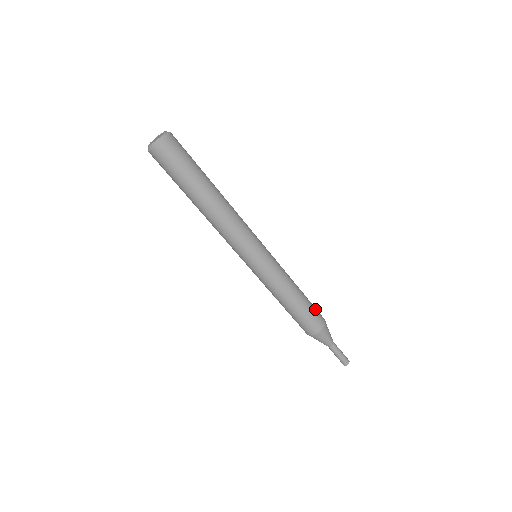
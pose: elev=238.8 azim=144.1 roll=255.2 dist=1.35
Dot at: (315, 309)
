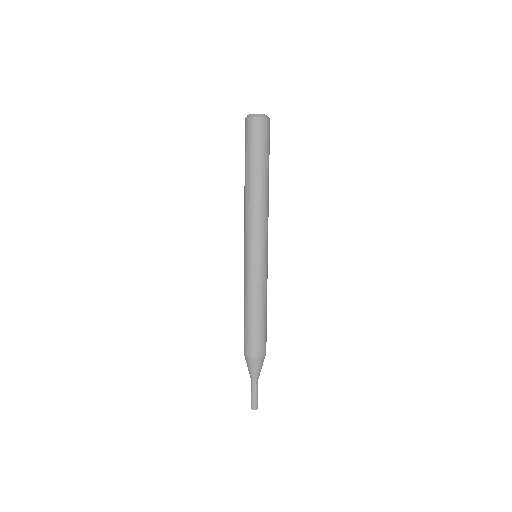
Dot at: (261, 339)
